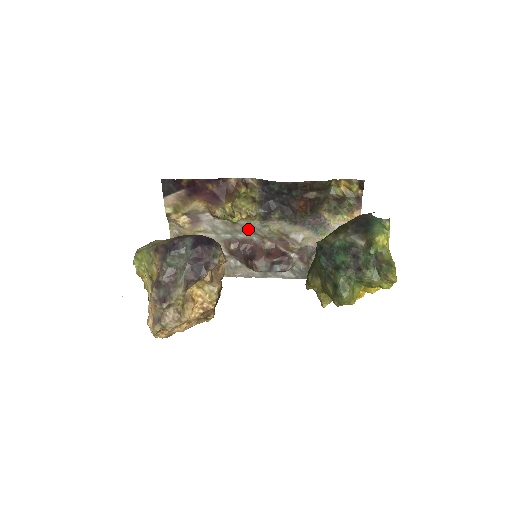
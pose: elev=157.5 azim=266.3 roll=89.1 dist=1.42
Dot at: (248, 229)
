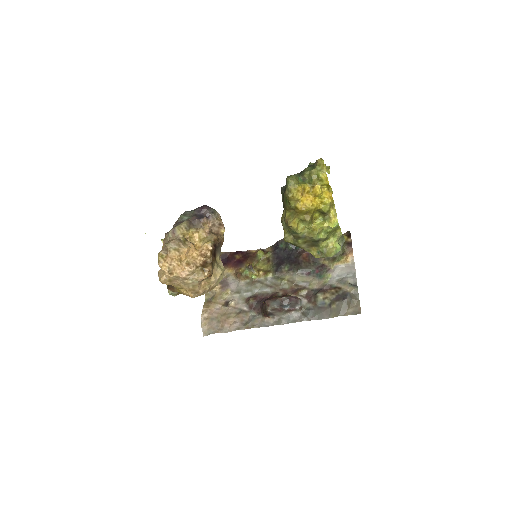
Dot at: (264, 284)
